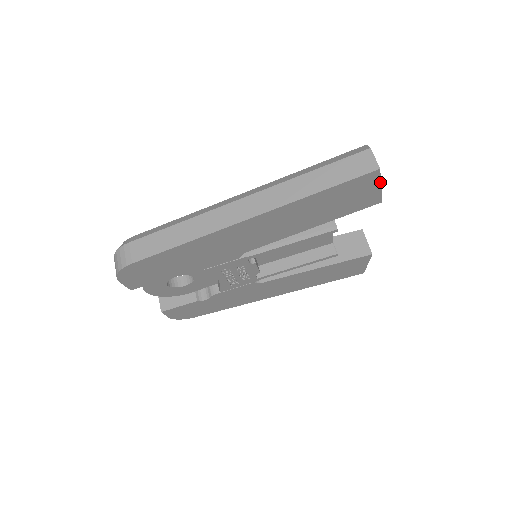
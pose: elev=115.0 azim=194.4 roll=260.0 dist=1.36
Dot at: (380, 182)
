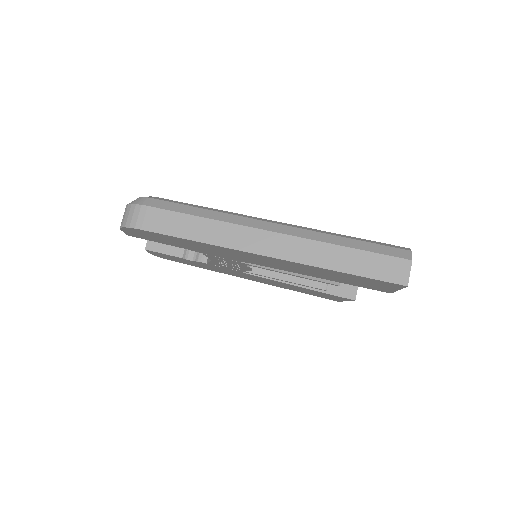
Dot at: (400, 289)
